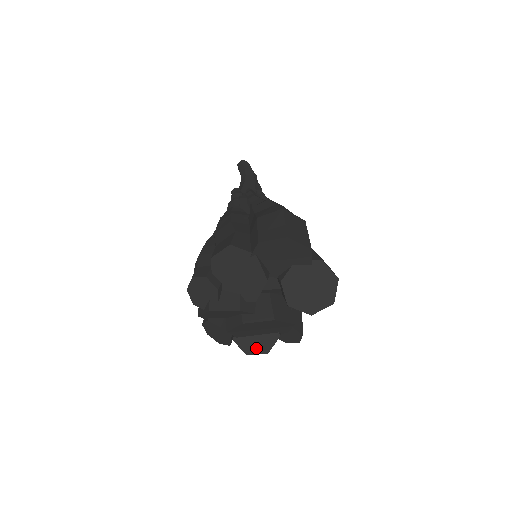
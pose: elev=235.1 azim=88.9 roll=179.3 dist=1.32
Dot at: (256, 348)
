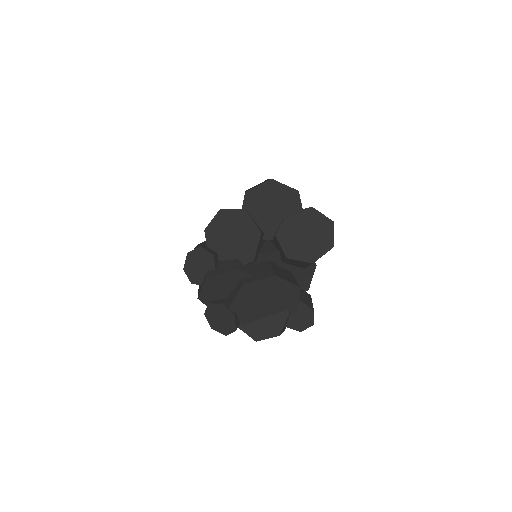
Dot at: (265, 332)
